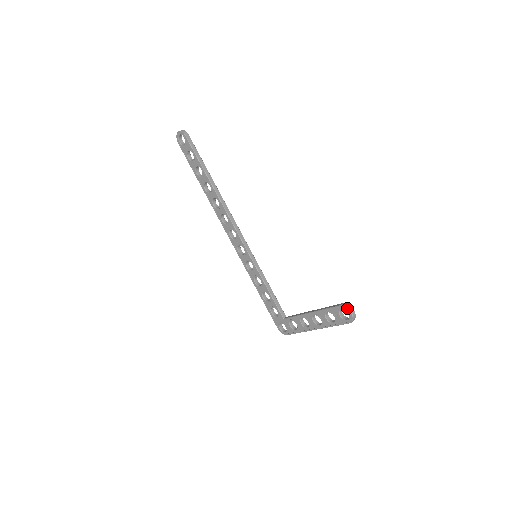
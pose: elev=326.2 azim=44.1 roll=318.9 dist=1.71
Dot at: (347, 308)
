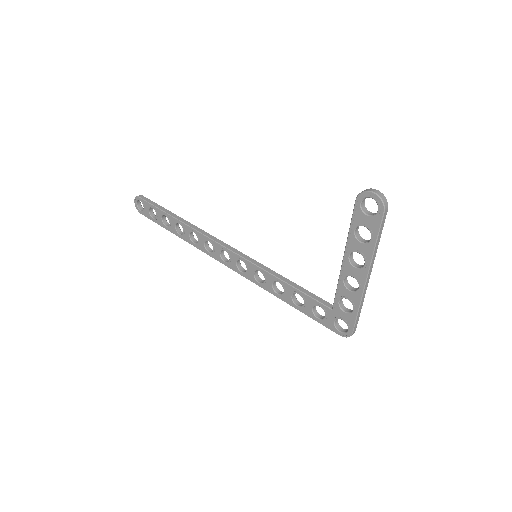
Dot at: (363, 192)
